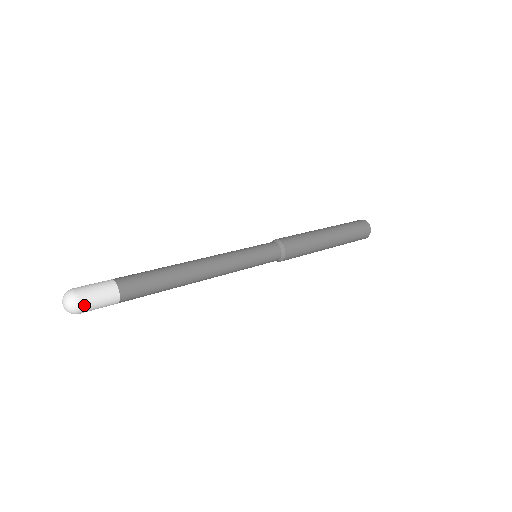
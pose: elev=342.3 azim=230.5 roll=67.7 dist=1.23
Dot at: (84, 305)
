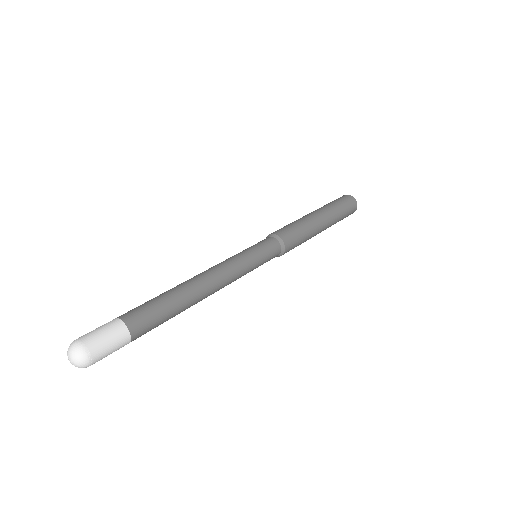
Dot at: occluded
